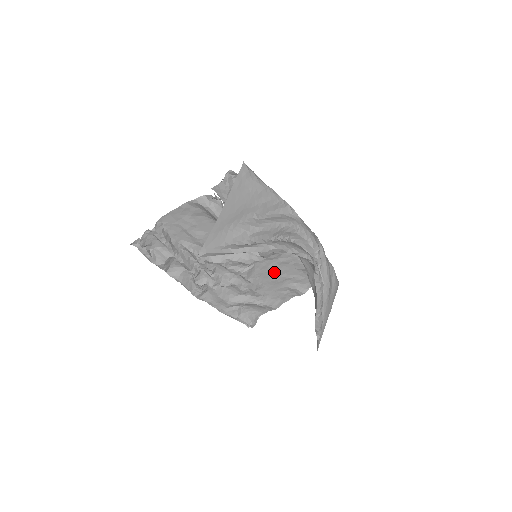
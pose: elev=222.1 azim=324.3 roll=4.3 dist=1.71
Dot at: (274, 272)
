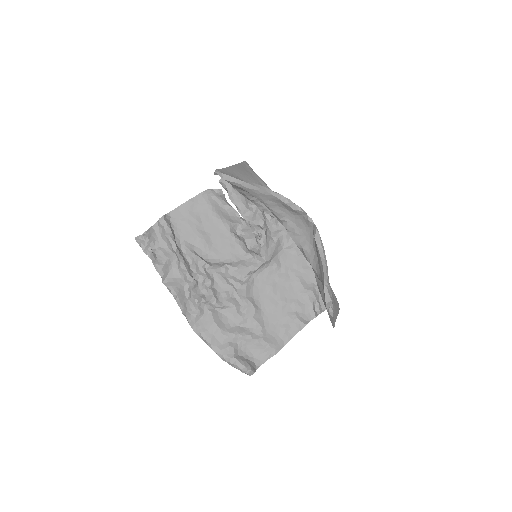
Dot at: (273, 293)
